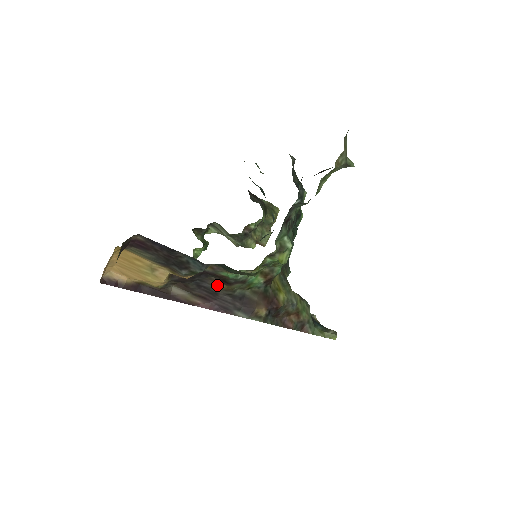
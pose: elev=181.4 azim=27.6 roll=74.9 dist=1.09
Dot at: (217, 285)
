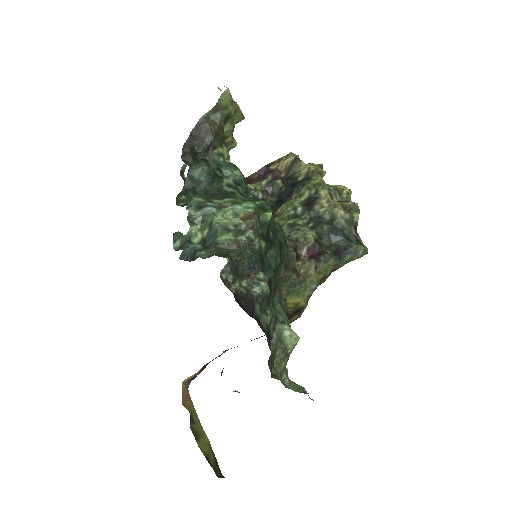
Dot at: occluded
